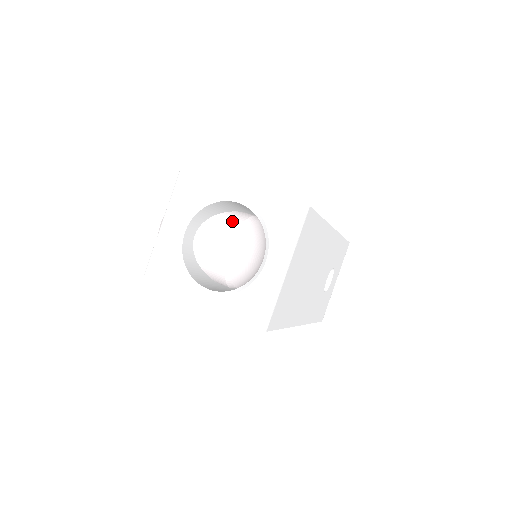
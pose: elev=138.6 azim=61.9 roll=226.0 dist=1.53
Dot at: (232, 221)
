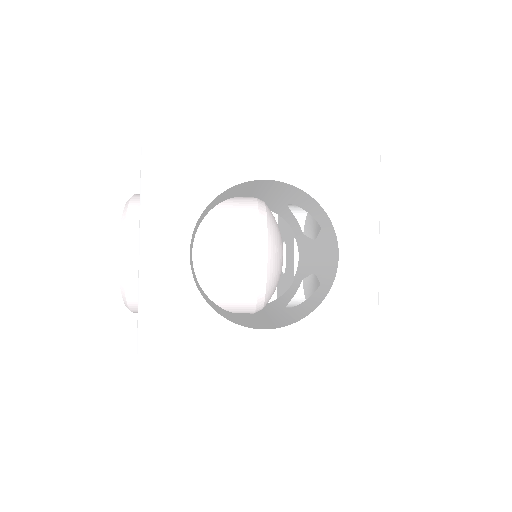
Dot at: (241, 213)
